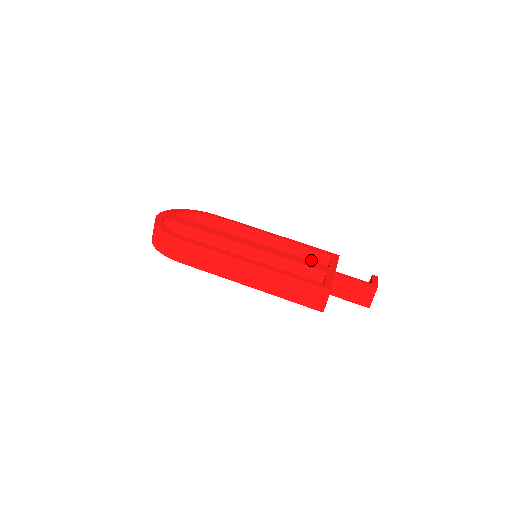
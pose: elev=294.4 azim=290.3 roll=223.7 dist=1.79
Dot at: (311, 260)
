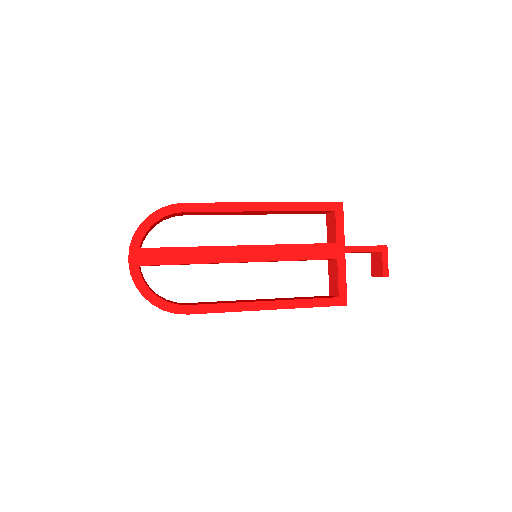
Dot at: occluded
